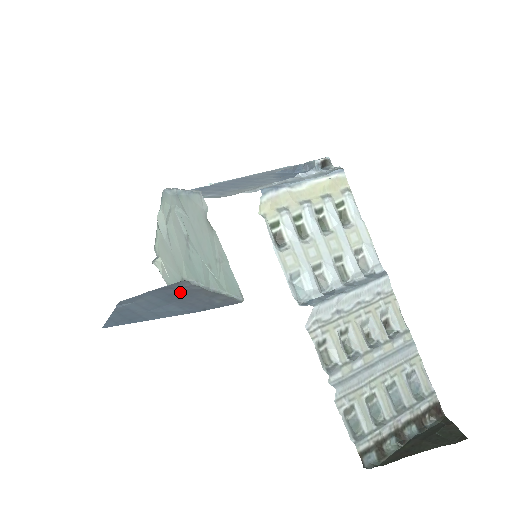
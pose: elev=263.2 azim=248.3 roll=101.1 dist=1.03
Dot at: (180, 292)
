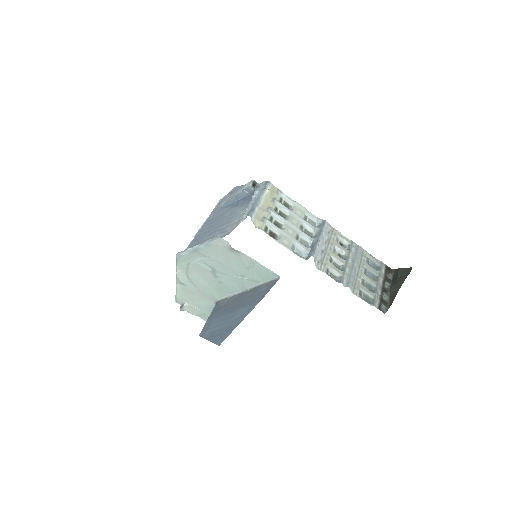
Dot at: (230, 304)
